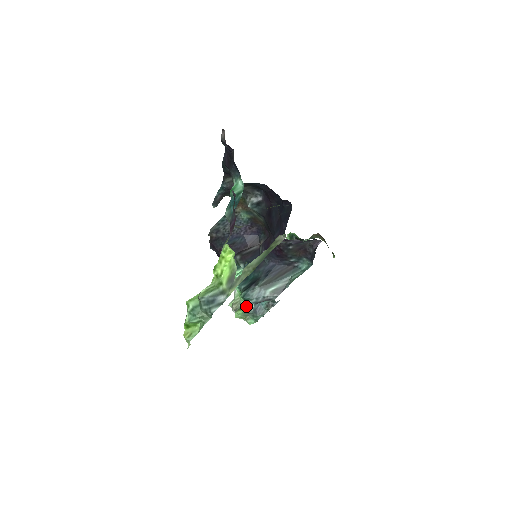
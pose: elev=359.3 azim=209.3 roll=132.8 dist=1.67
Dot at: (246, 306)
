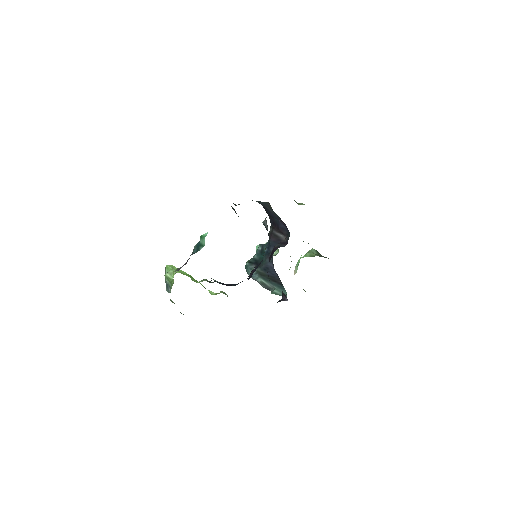
Dot at: occluded
